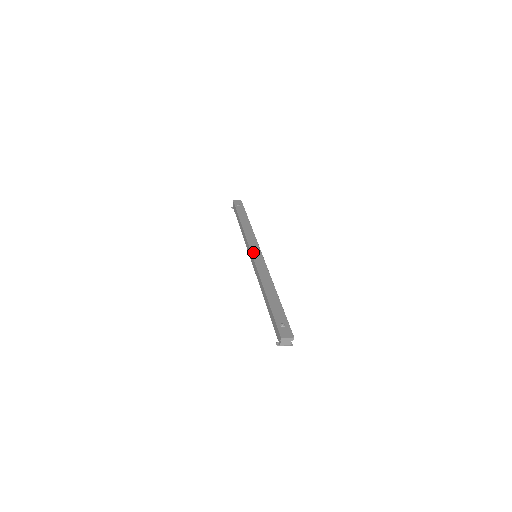
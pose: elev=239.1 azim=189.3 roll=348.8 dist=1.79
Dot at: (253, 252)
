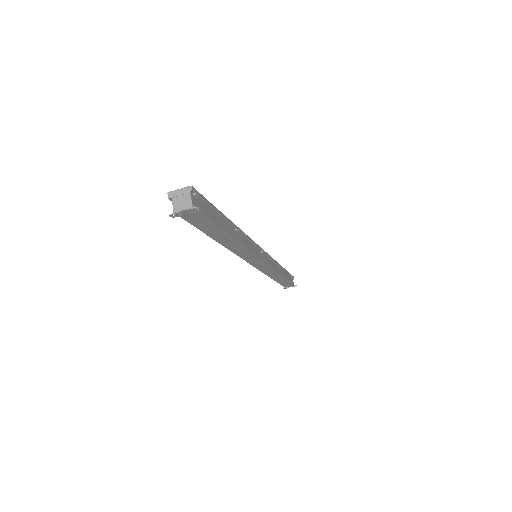
Dot at: occluded
